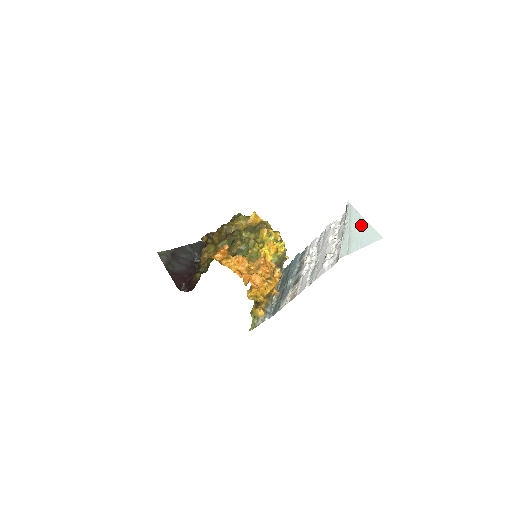
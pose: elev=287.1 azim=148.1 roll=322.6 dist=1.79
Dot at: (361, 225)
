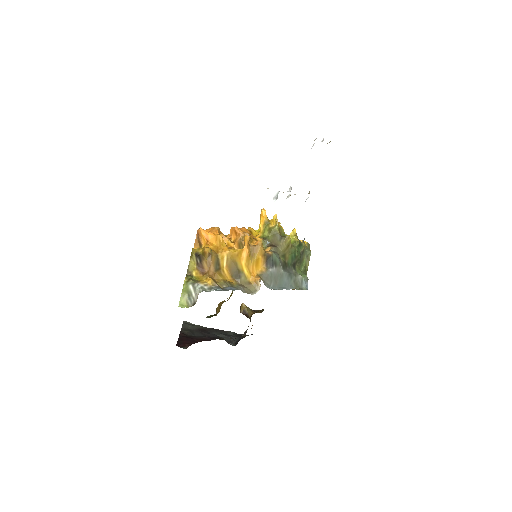
Dot at: occluded
